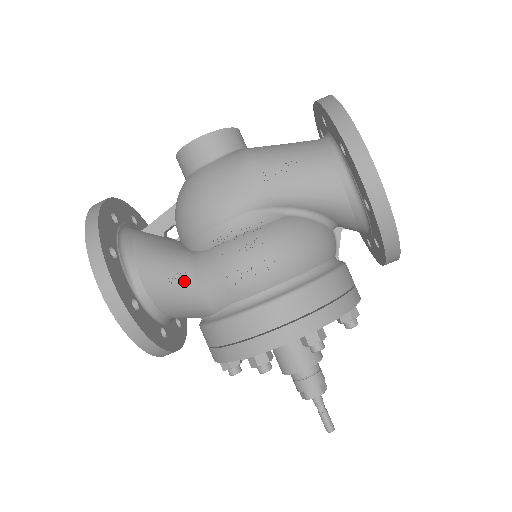
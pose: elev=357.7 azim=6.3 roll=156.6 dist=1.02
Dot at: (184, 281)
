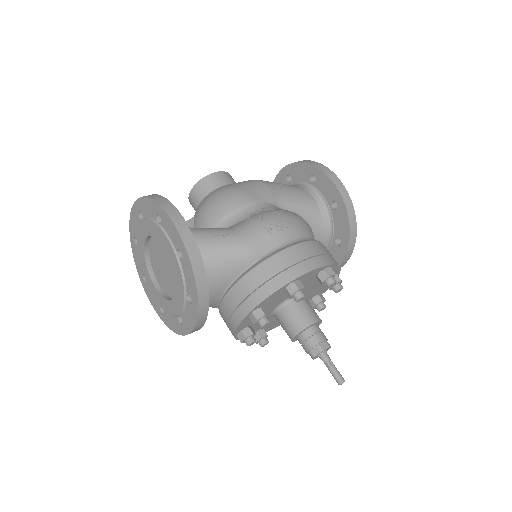
Dot at: (230, 236)
